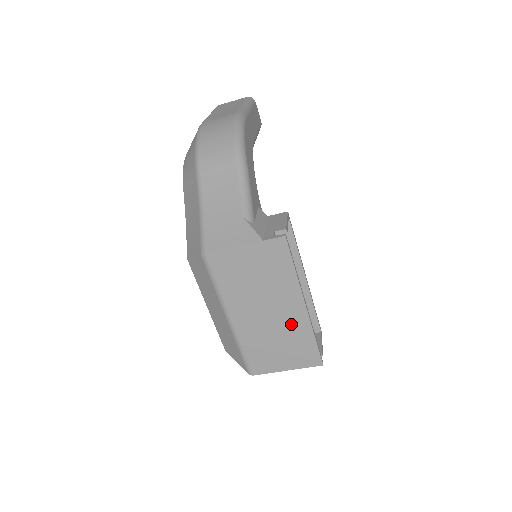
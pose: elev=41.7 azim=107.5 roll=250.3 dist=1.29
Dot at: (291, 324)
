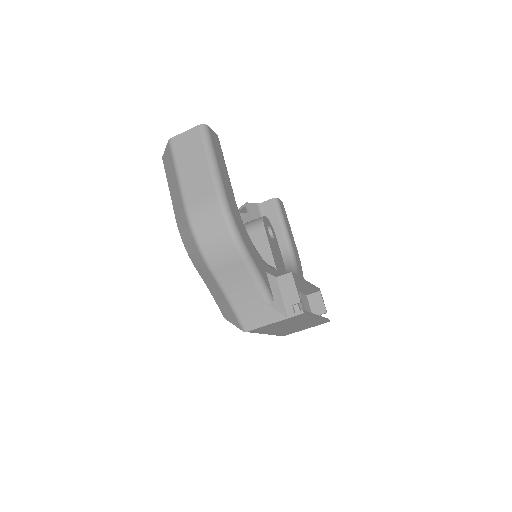
Dot at: (308, 323)
